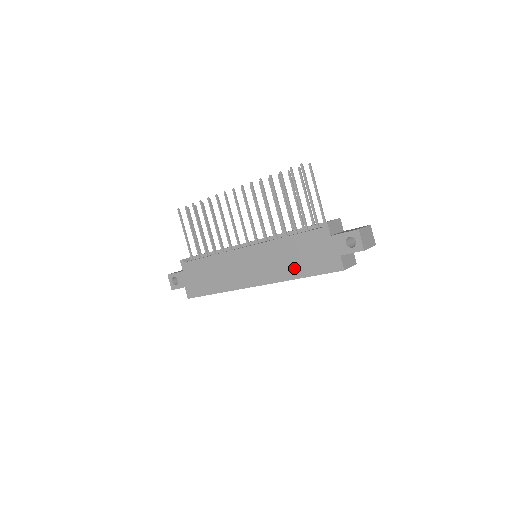
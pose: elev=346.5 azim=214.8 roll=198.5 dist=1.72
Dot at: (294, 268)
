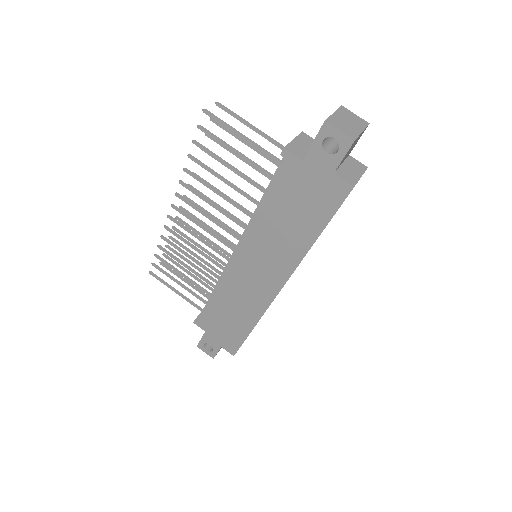
Dot at: (299, 235)
